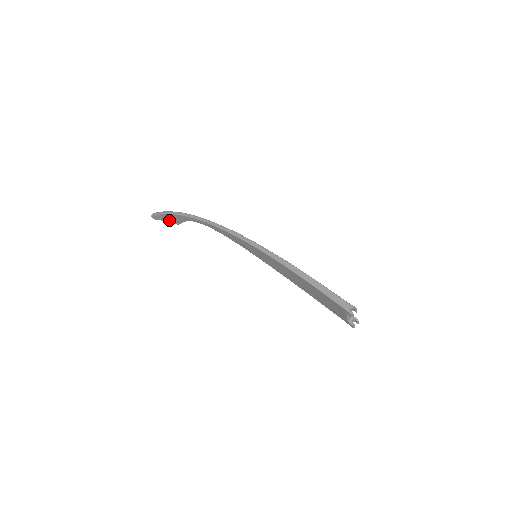
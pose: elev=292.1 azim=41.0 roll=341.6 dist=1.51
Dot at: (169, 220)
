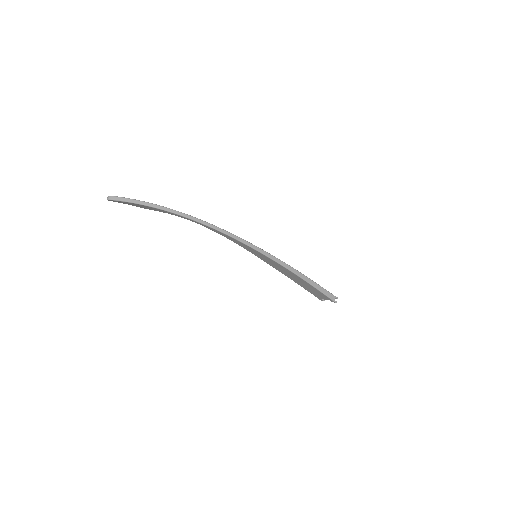
Dot at: (135, 205)
